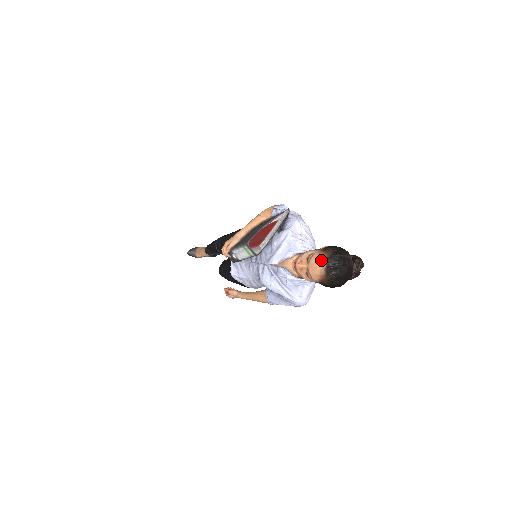
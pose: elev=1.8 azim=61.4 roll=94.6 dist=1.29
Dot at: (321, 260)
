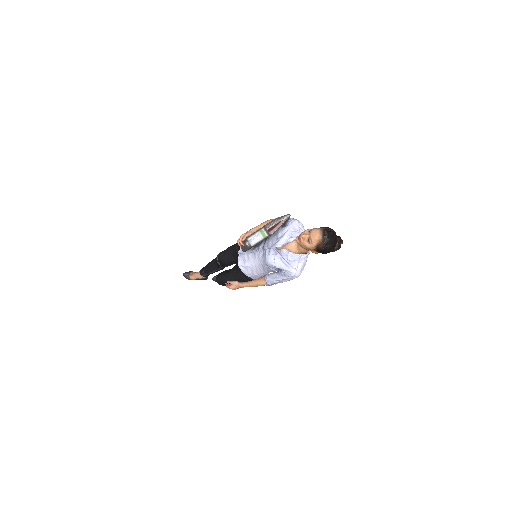
Dot at: (319, 230)
